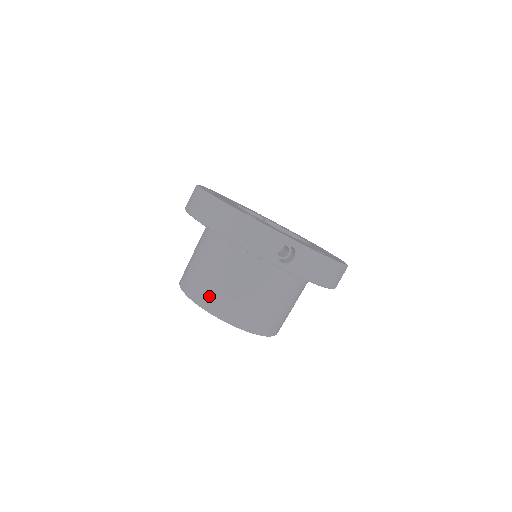
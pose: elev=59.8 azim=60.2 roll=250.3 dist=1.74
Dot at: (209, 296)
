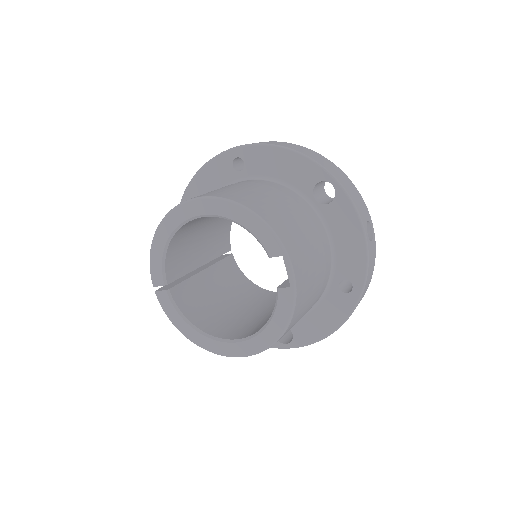
Dot at: (274, 216)
